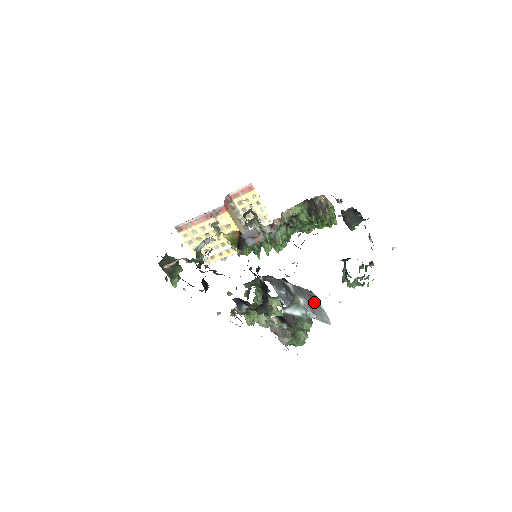
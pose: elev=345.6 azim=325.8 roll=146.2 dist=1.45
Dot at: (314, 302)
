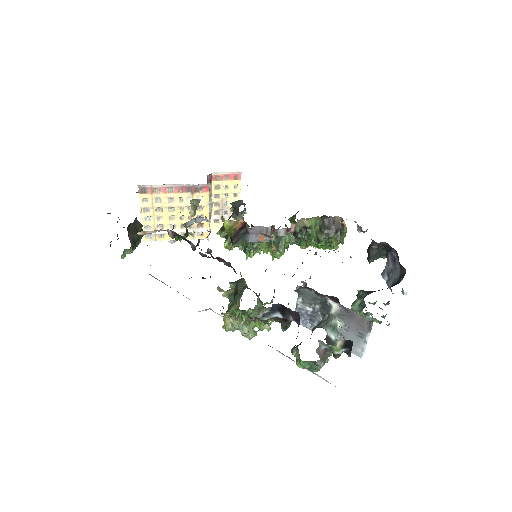
Dot at: (358, 331)
